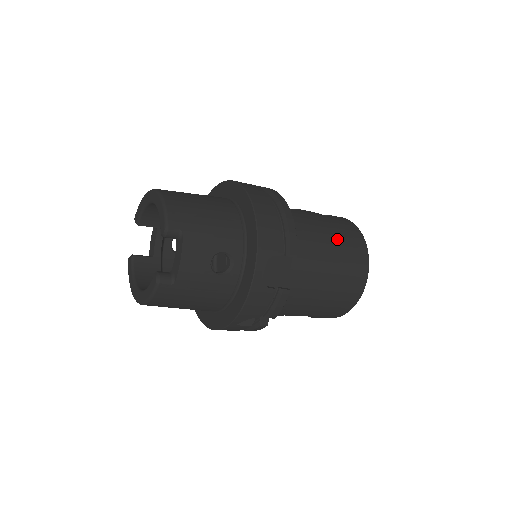
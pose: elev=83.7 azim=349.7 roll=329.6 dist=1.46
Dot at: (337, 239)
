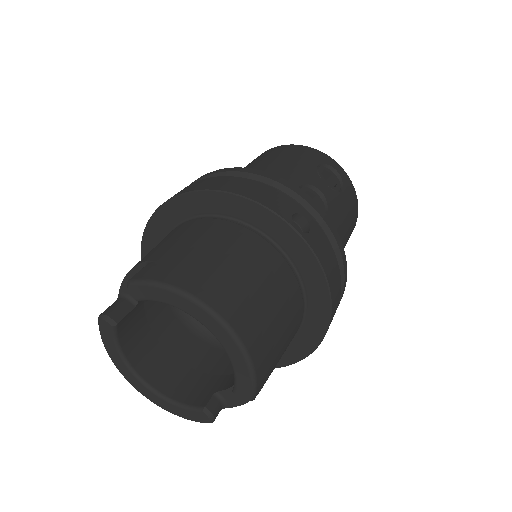
Dot at: (347, 238)
